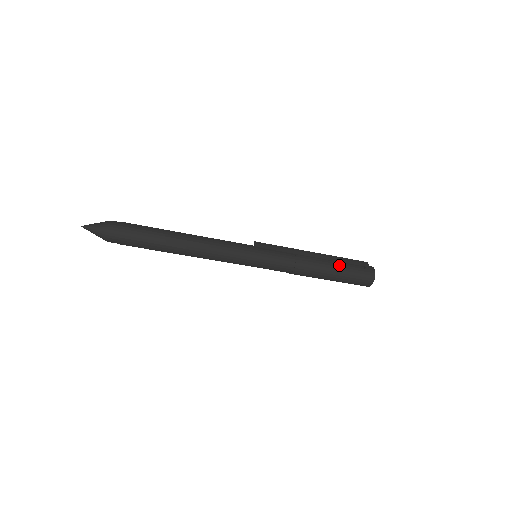
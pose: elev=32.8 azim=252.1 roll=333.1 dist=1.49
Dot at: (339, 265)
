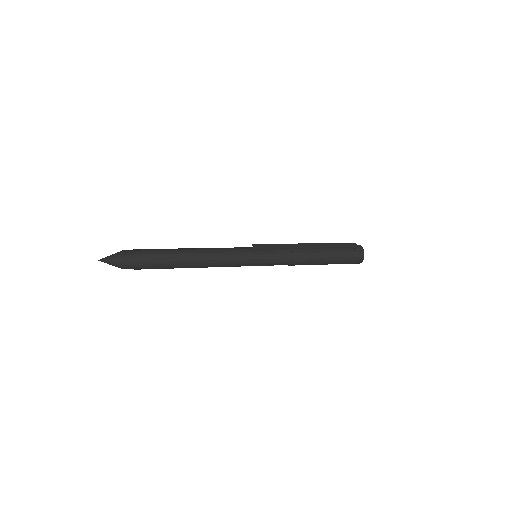
Dot at: (331, 250)
